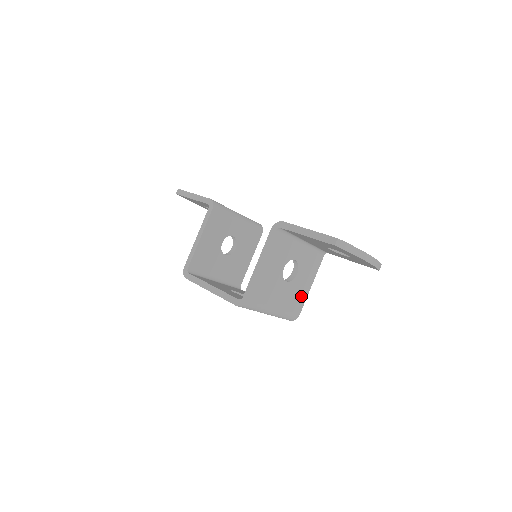
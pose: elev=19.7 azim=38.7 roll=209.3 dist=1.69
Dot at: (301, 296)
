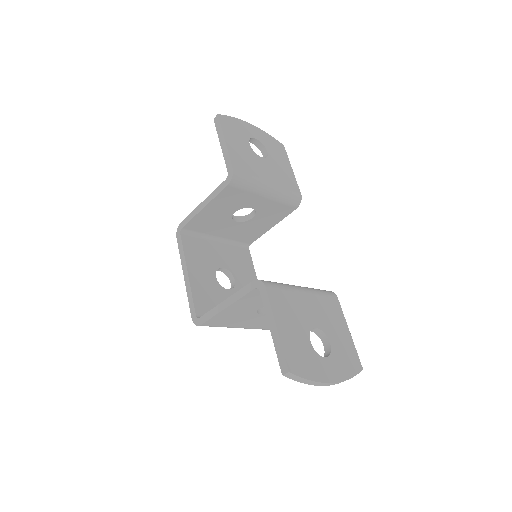
Dot at: occluded
